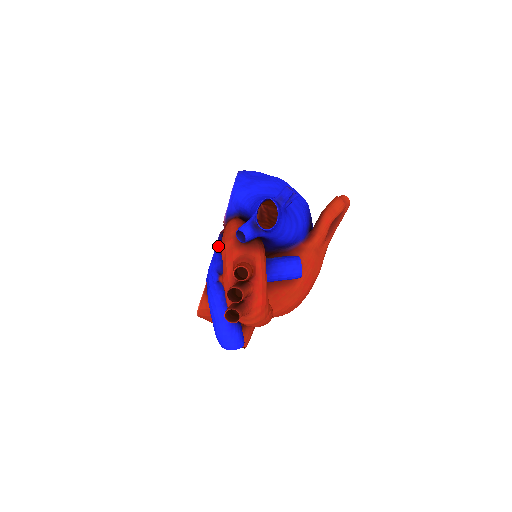
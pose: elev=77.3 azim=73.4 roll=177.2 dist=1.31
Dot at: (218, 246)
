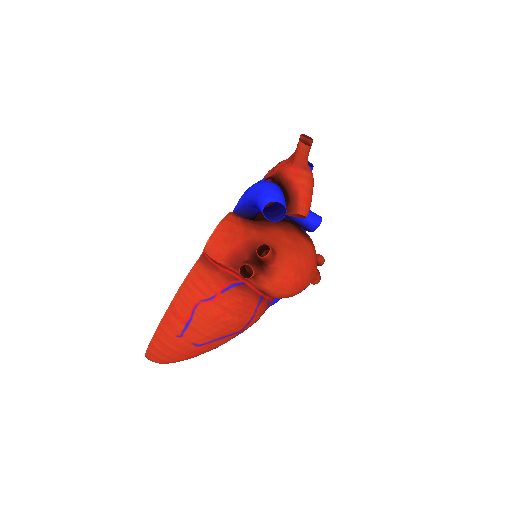
Dot at: occluded
